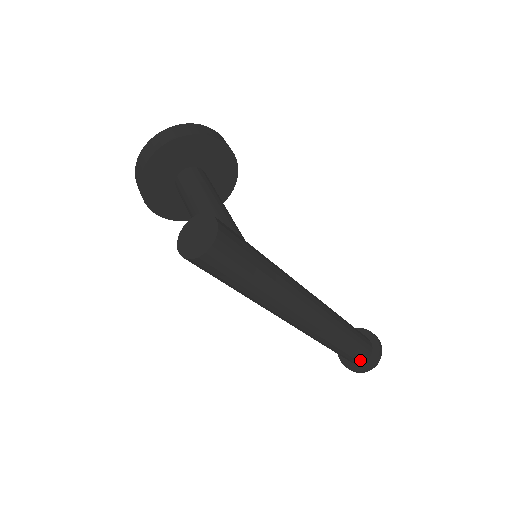
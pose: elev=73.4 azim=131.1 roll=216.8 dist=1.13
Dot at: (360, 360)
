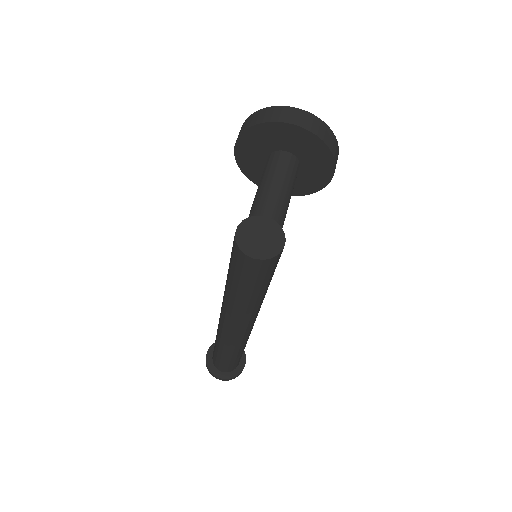
Dot at: (220, 368)
